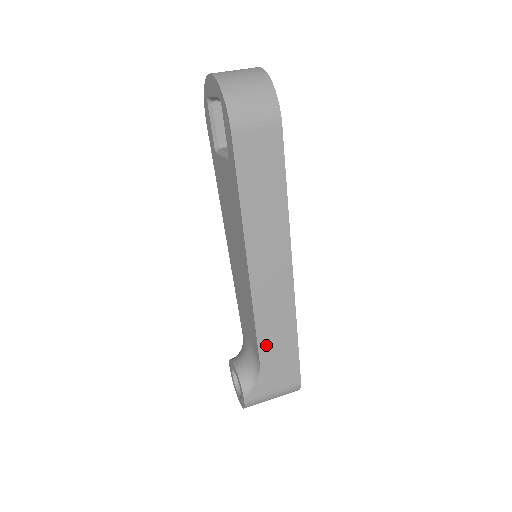
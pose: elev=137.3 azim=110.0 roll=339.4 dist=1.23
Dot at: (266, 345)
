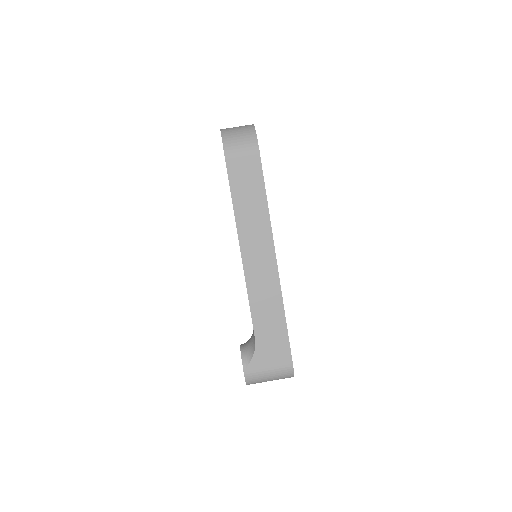
Dot at: (259, 323)
